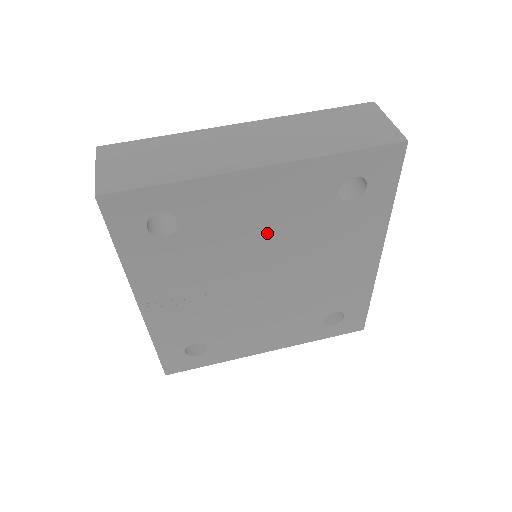
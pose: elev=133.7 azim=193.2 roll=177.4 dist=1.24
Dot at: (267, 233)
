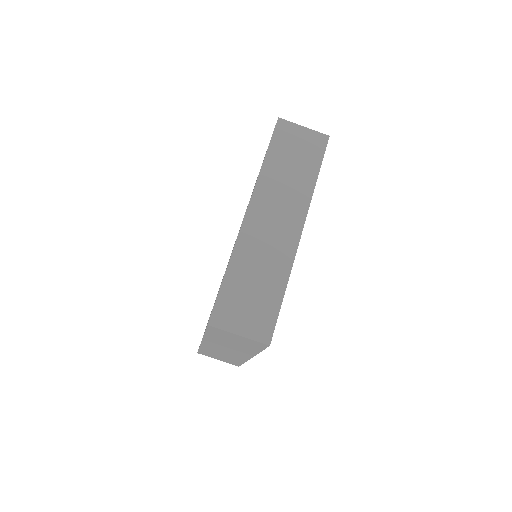
Dot at: occluded
